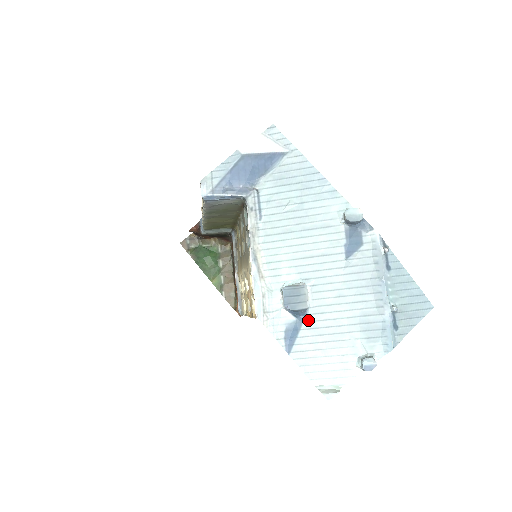
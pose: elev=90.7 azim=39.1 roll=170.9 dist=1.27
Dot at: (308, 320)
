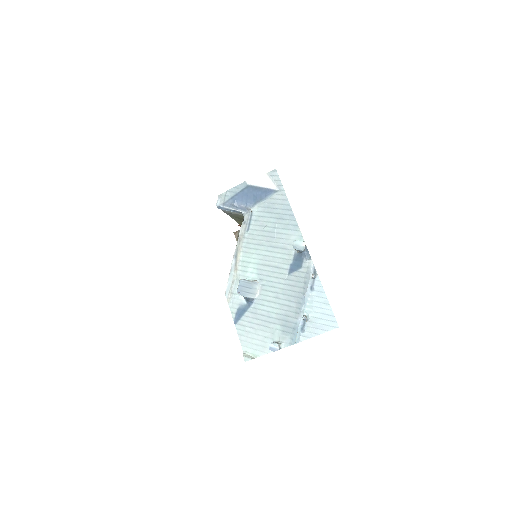
Dot at: (253, 307)
